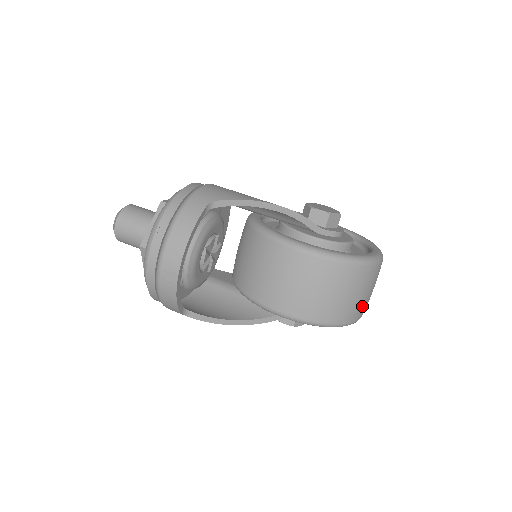
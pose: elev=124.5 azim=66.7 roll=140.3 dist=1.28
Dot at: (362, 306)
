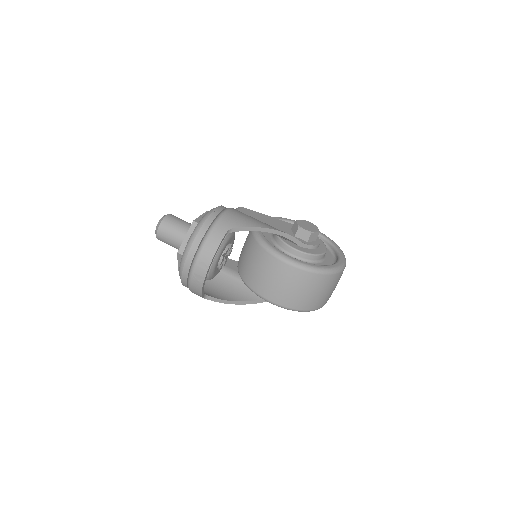
Dot at: (327, 298)
